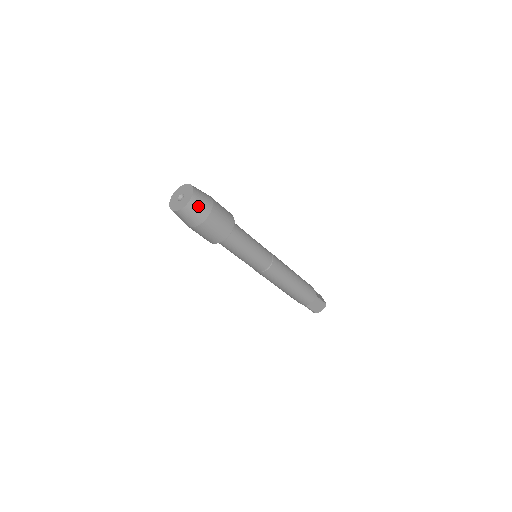
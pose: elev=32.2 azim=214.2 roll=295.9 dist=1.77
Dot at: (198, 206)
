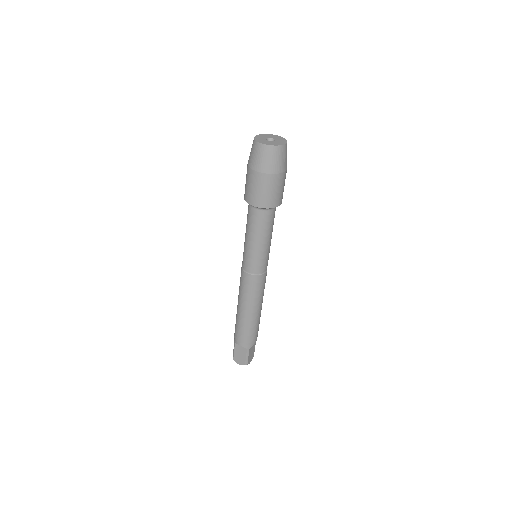
Dot at: occluded
